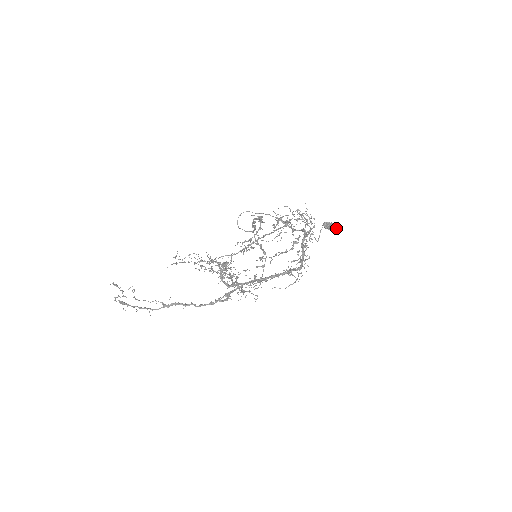
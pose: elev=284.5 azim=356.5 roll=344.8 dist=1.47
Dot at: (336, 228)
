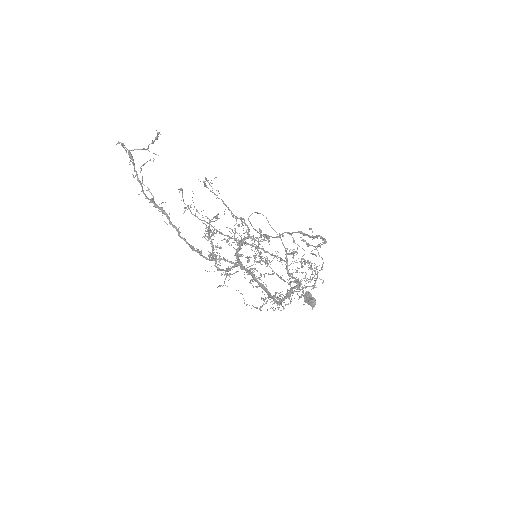
Dot at: (314, 305)
